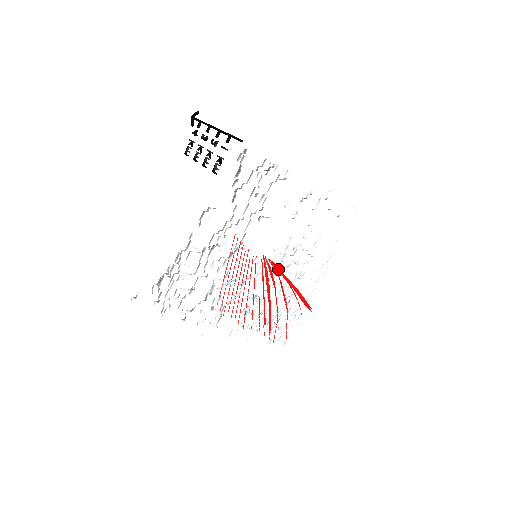
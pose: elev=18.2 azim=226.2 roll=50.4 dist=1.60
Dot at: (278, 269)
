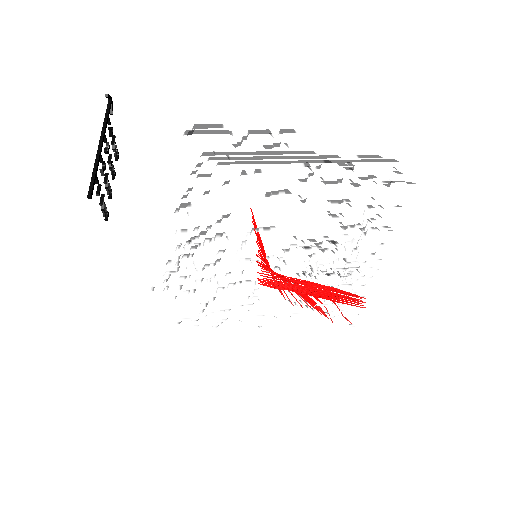
Dot at: occluded
